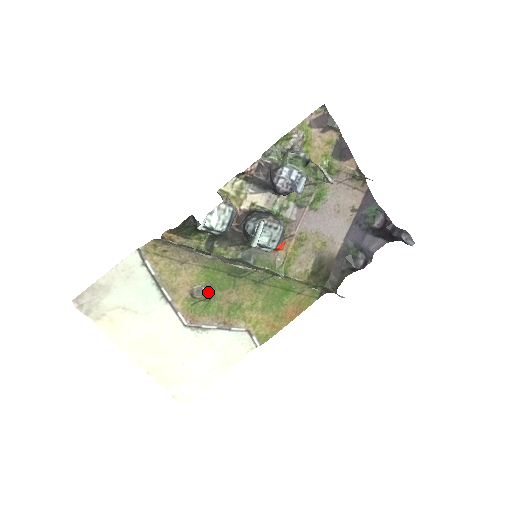
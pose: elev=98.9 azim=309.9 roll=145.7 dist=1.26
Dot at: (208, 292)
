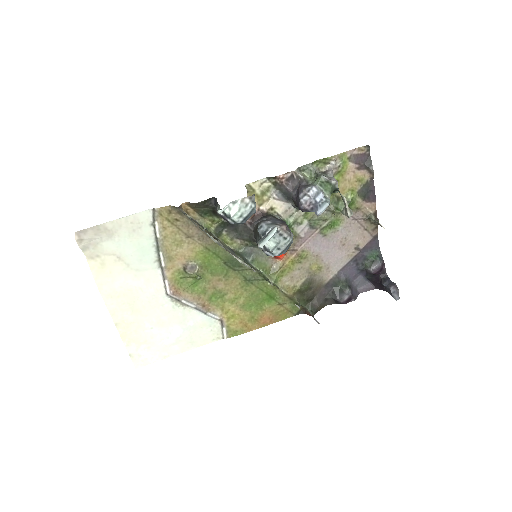
Dot at: (200, 272)
